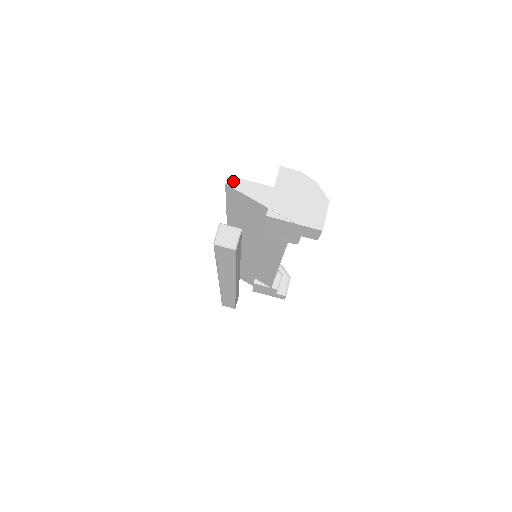
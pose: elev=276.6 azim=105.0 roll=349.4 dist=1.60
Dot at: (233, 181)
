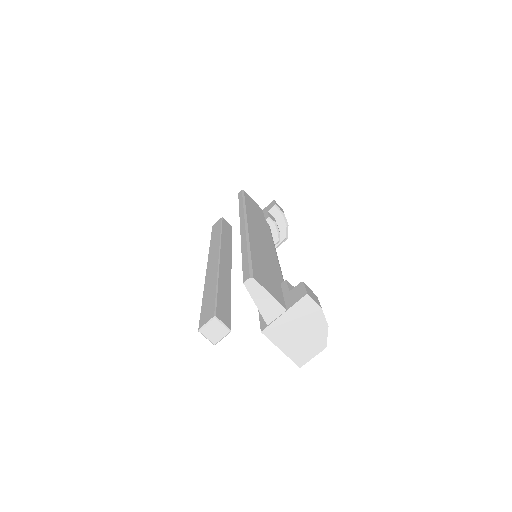
Dot at: (253, 284)
